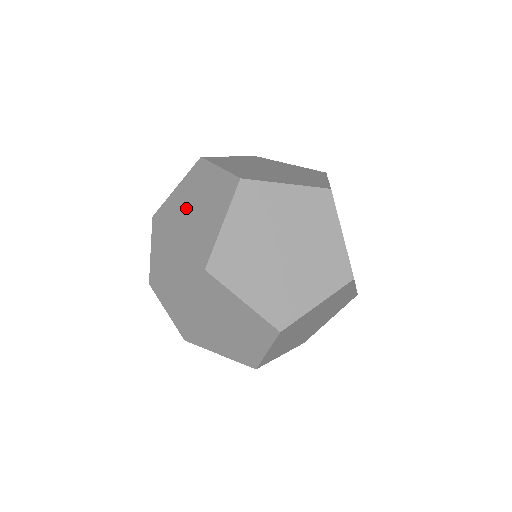
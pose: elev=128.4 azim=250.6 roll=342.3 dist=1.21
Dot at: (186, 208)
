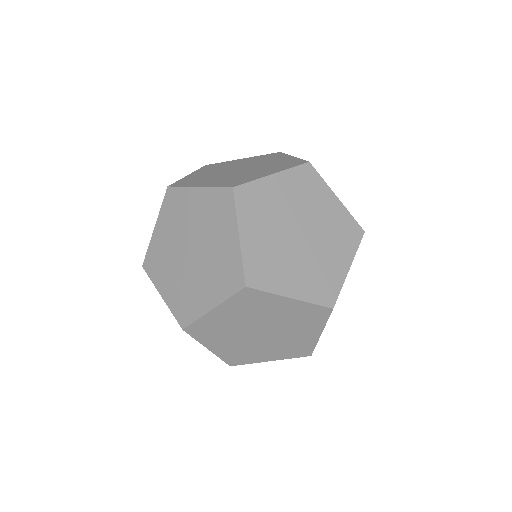
Dot at: (182, 241)
